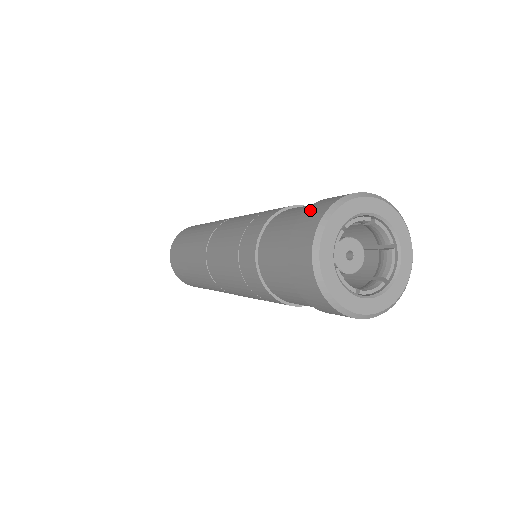
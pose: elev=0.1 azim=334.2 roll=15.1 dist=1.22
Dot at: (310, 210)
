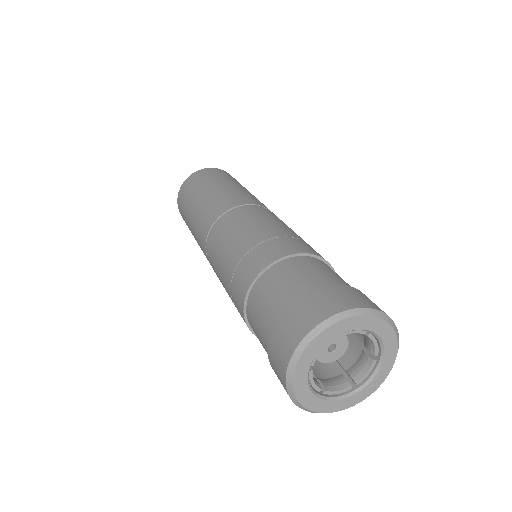
Dot at: (272, 349)
